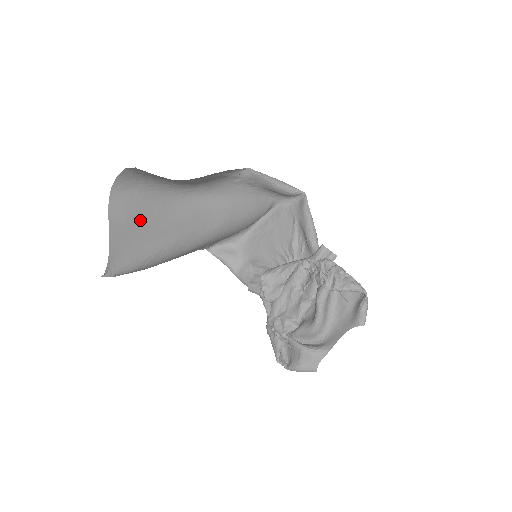
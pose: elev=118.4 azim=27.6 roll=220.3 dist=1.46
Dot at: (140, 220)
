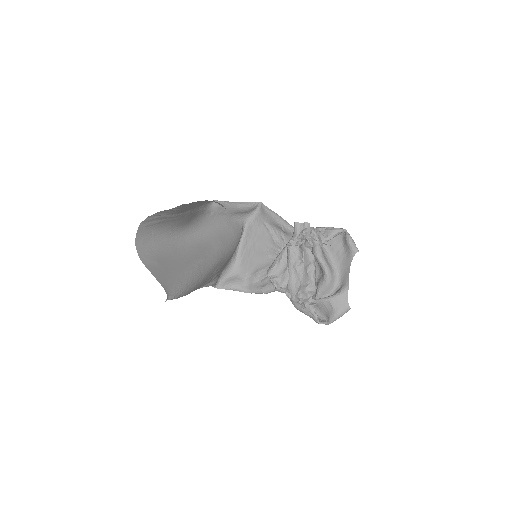
Dot at: (166, 262)
